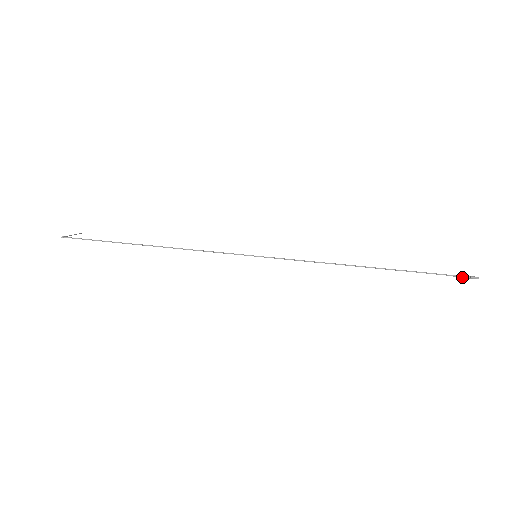
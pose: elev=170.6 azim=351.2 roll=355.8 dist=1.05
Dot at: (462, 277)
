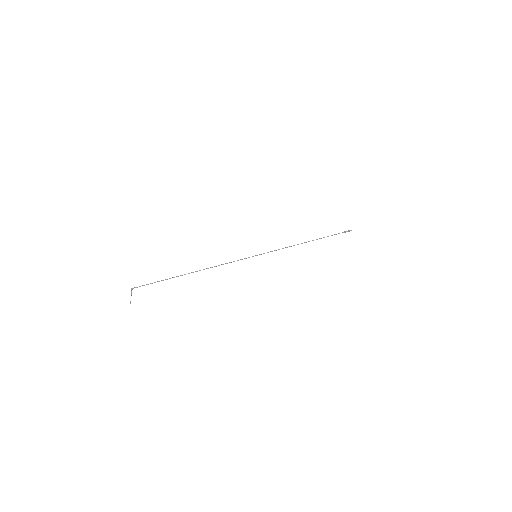
Dot at: occluded
